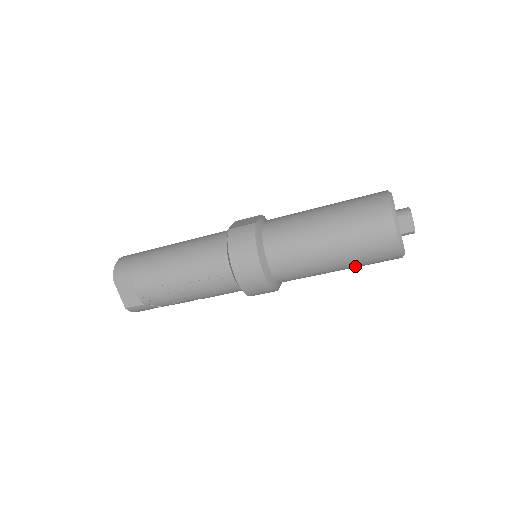
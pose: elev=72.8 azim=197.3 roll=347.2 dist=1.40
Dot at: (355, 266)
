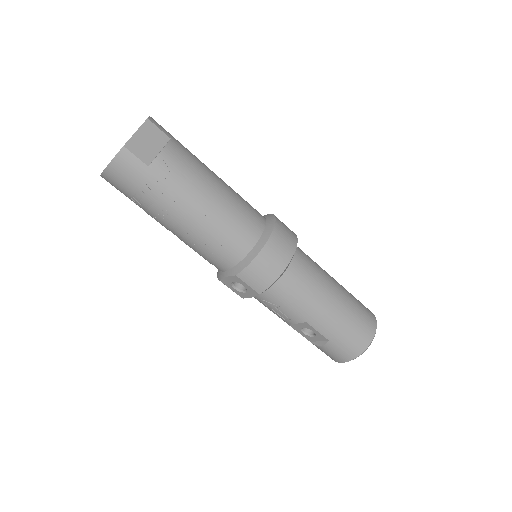
Dot at: (328, 333)
